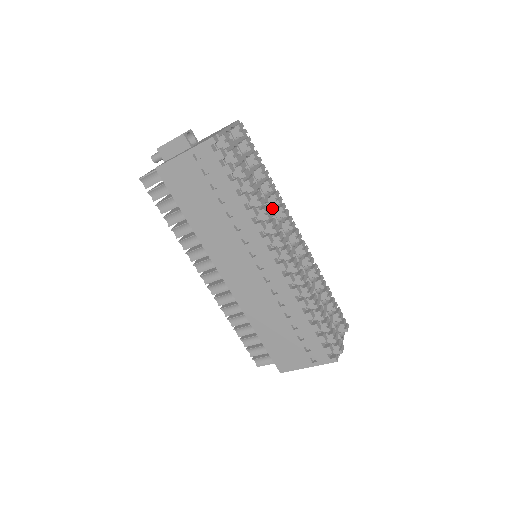
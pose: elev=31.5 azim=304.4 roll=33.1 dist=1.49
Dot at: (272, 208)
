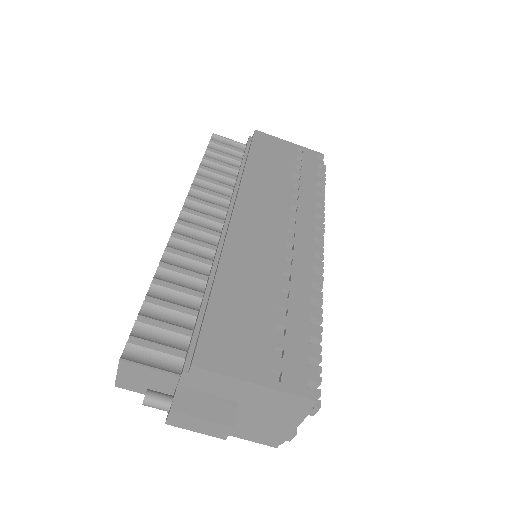
Dot at: occluded
